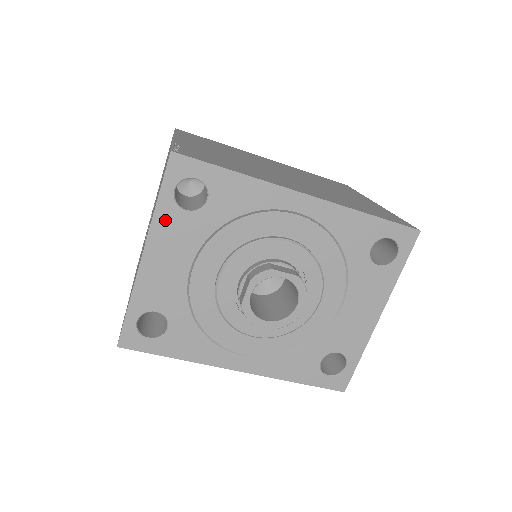
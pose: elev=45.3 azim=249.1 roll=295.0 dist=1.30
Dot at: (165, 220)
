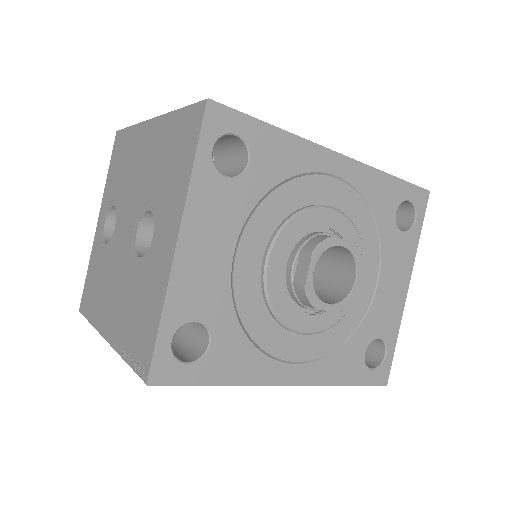
Dot at: (203, 190)
